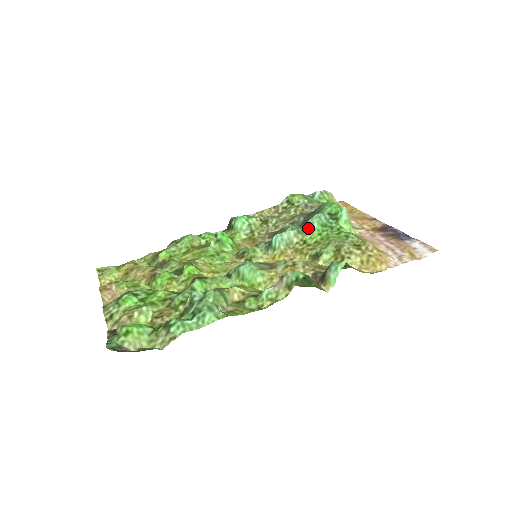
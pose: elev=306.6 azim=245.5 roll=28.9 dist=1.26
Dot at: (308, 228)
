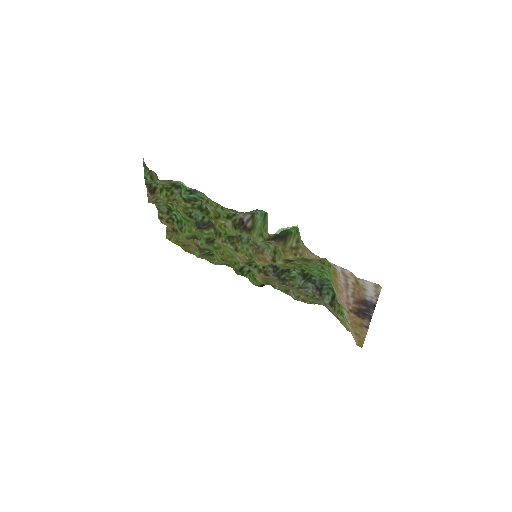
Dot at: occluded
